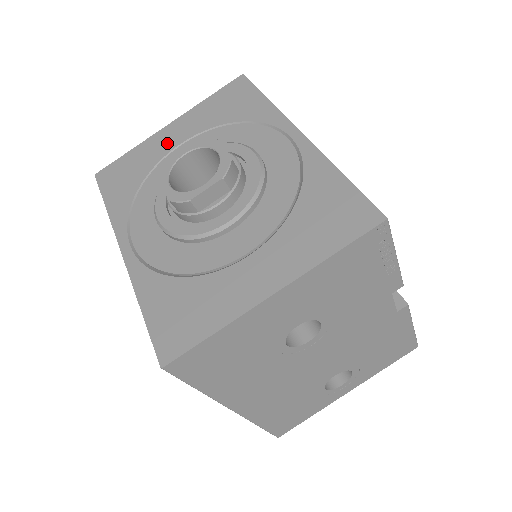
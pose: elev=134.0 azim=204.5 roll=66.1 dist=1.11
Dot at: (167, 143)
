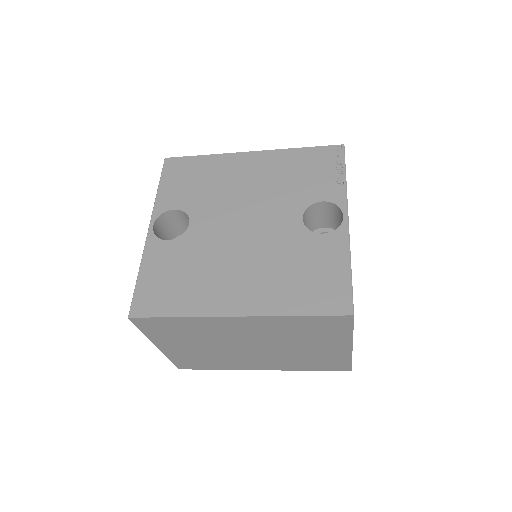
Dot at: occluded
